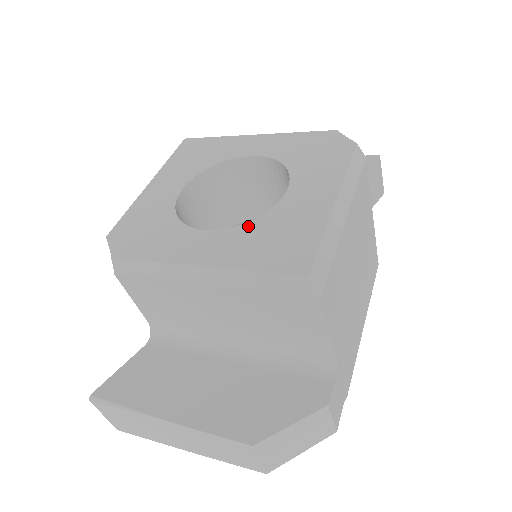
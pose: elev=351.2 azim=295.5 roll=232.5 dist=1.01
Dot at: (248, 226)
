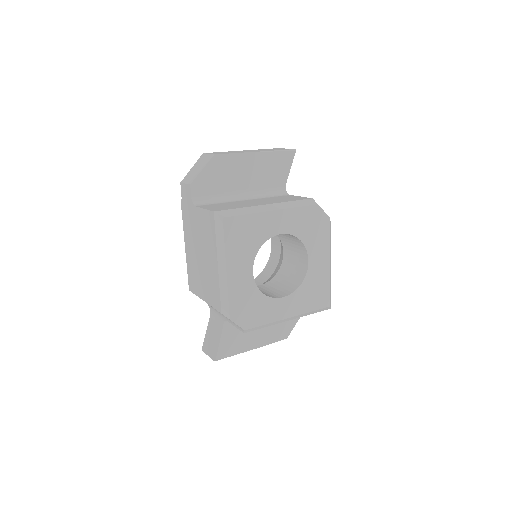
Dot at: (300, 289)
